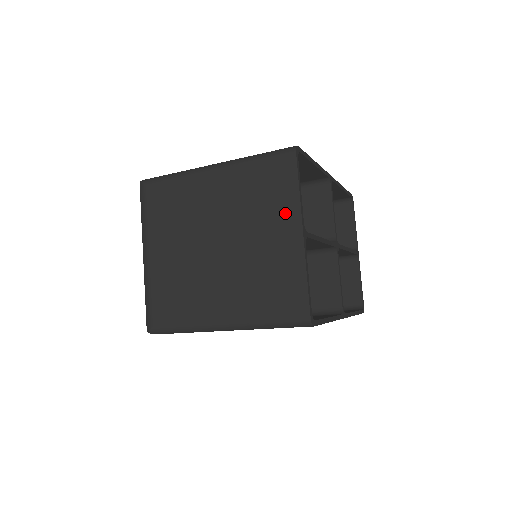
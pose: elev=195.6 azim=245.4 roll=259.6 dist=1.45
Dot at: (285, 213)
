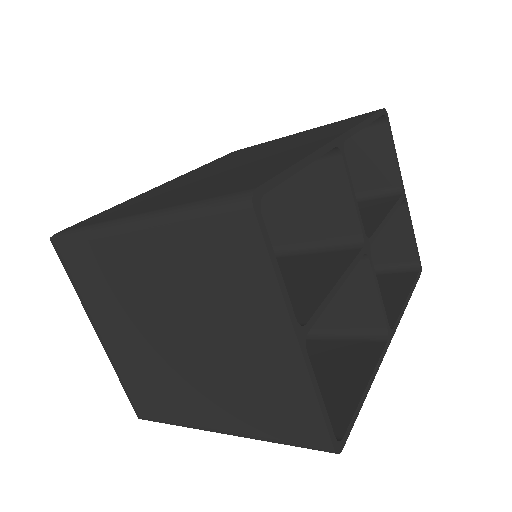
Dot at: (262, 308)
